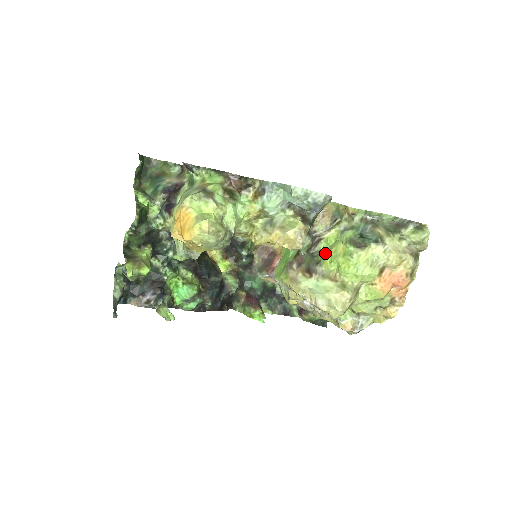
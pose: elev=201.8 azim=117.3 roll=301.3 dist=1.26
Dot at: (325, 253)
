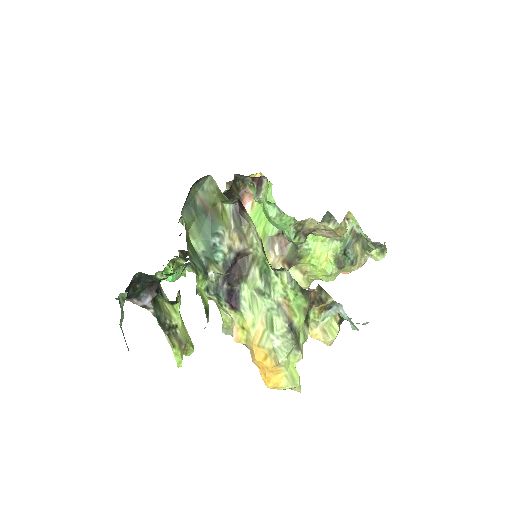
Dot at: (308, 250)
